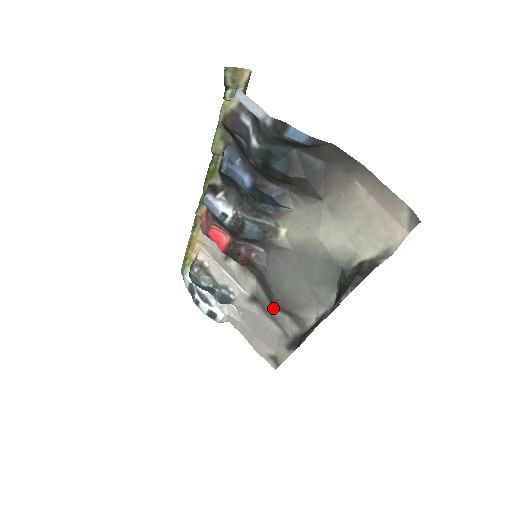
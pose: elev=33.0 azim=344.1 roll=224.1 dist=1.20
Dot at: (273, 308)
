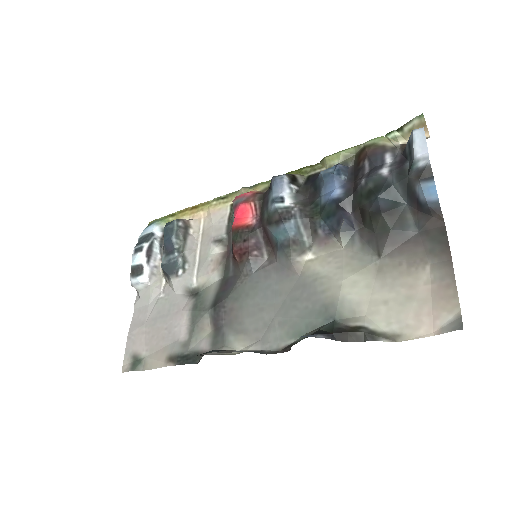
Dot at: (209, 310)
